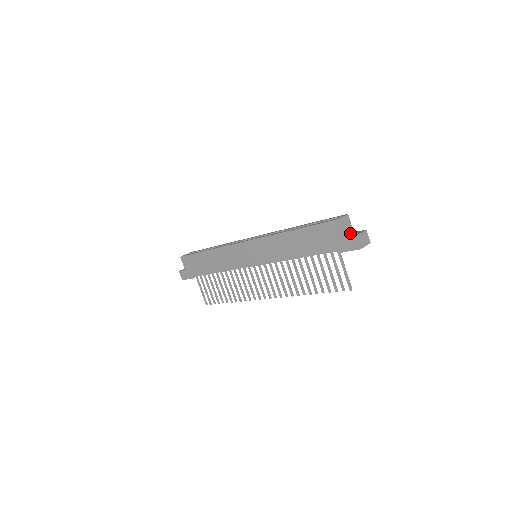
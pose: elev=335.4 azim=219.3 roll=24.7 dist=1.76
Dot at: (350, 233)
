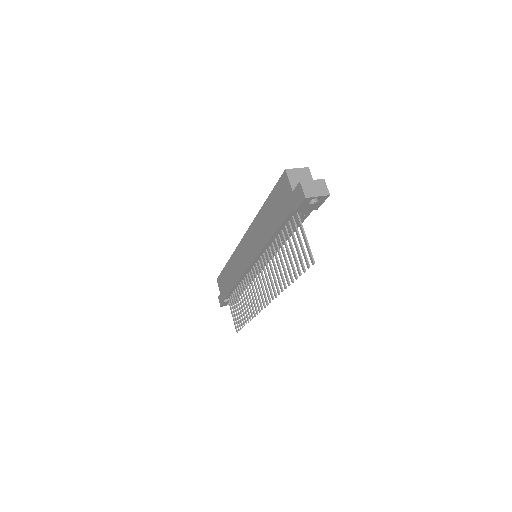
Dot at: occluded
